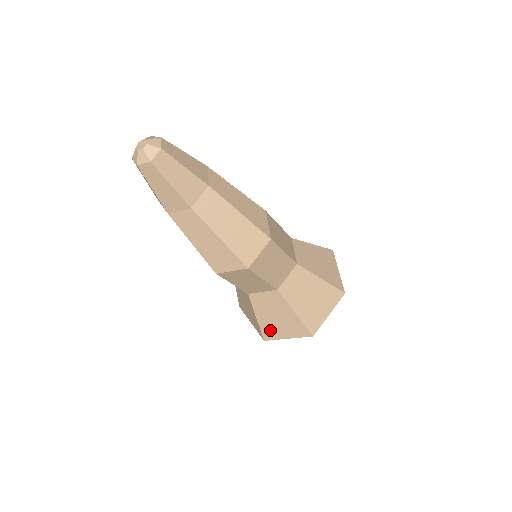
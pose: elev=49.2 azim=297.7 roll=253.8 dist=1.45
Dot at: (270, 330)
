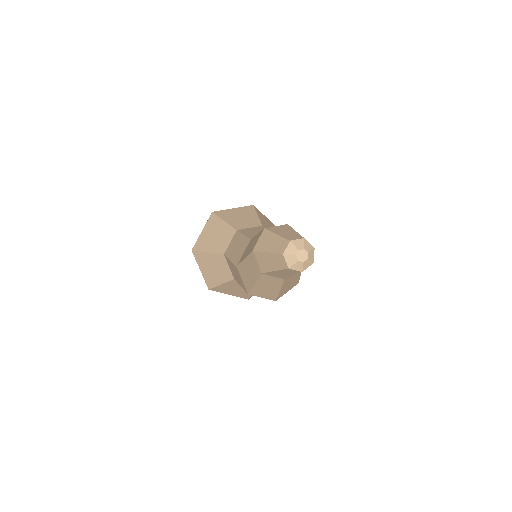
Dot at: (222, 289)
